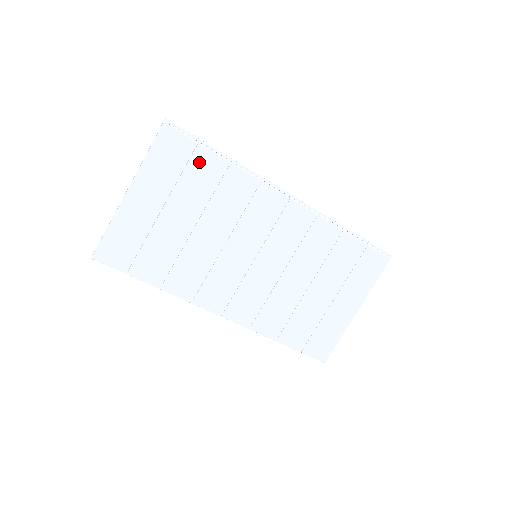
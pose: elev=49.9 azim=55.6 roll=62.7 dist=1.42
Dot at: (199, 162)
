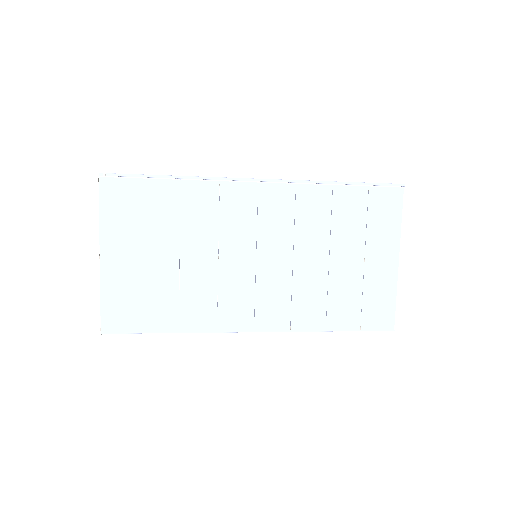
Dot at: (150, 195)
